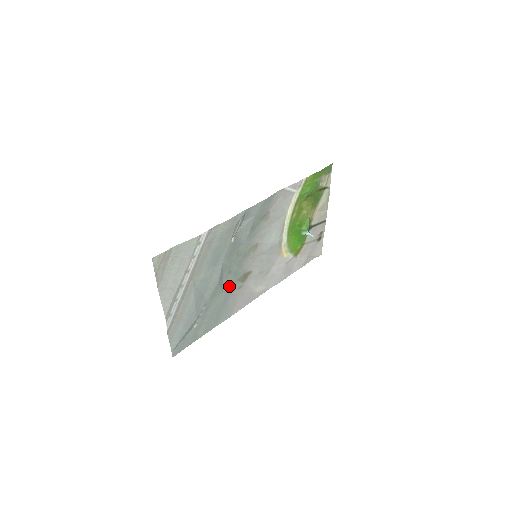
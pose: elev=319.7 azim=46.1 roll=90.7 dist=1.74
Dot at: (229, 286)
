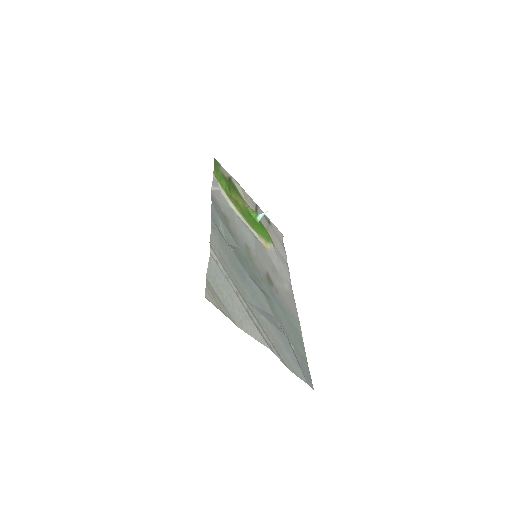
Dot at: (270, 294)
